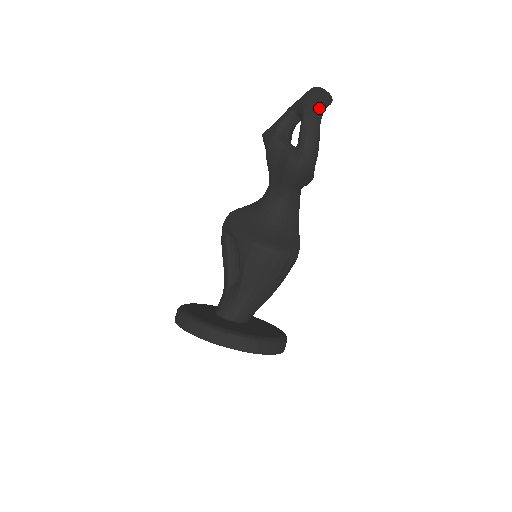
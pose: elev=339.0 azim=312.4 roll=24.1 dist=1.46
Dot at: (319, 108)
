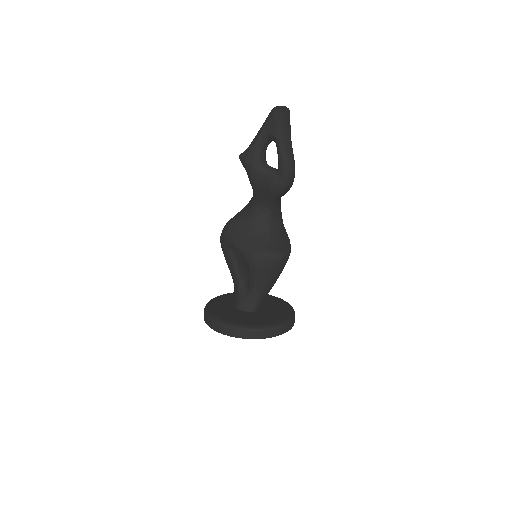
Dot at: (288, 132)
